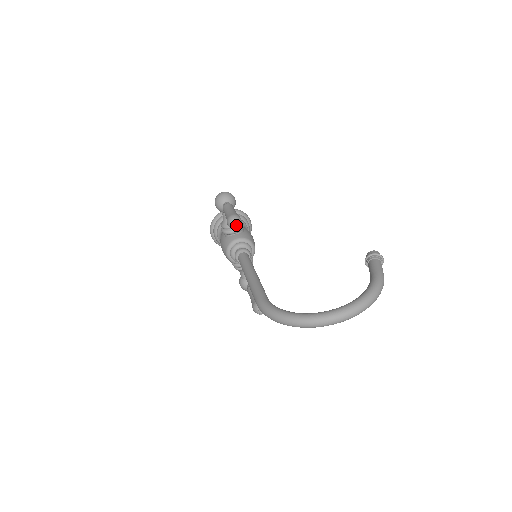
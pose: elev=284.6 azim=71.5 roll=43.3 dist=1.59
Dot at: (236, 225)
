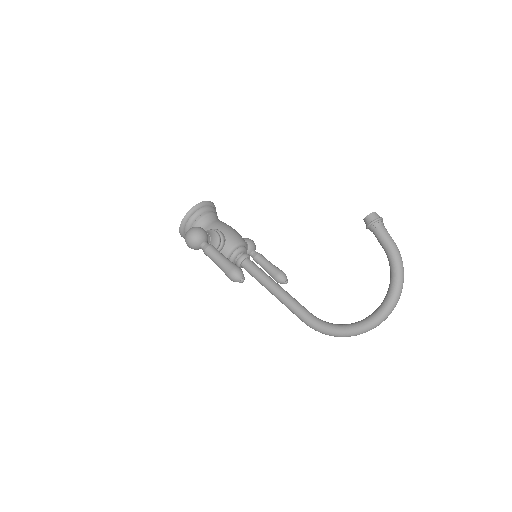
Dot at: (242, 281)
